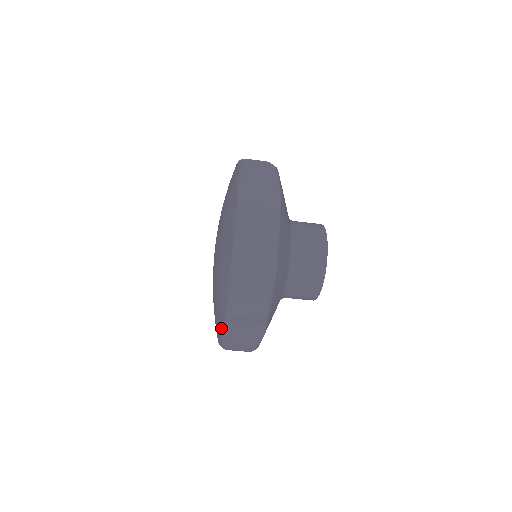
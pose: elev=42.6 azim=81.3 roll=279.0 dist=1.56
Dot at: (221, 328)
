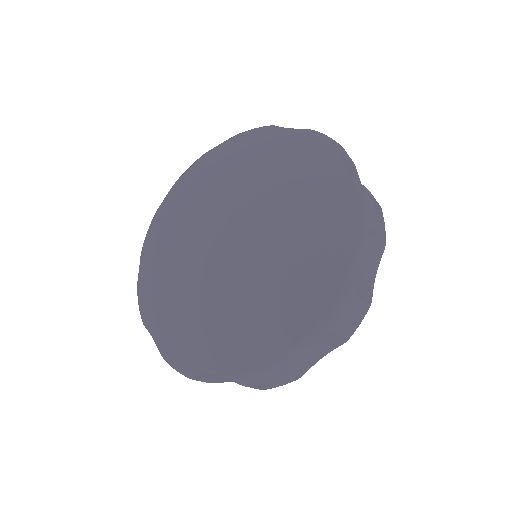
Dot at: (283, 348)
